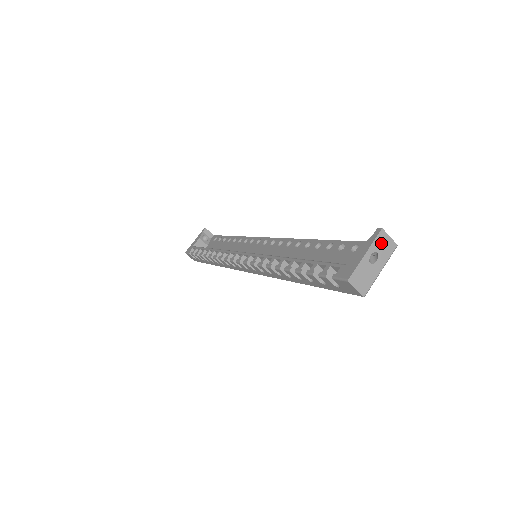
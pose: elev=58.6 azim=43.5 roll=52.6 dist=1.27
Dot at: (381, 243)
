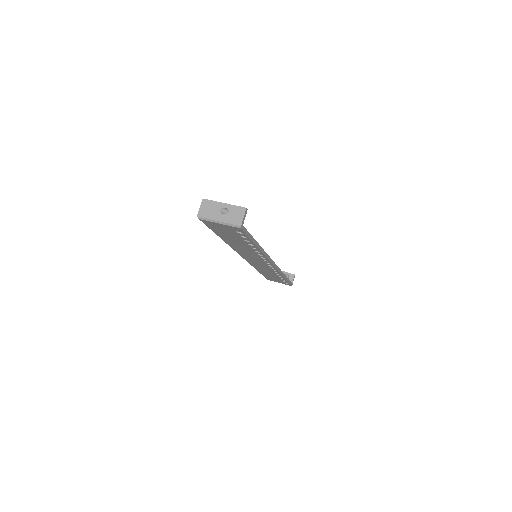
Dot at: (237, 212)
